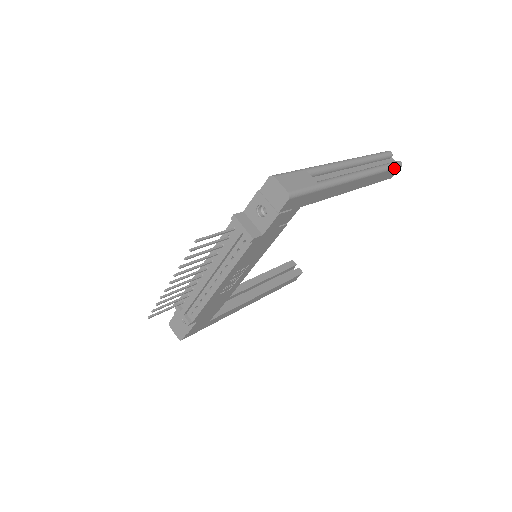
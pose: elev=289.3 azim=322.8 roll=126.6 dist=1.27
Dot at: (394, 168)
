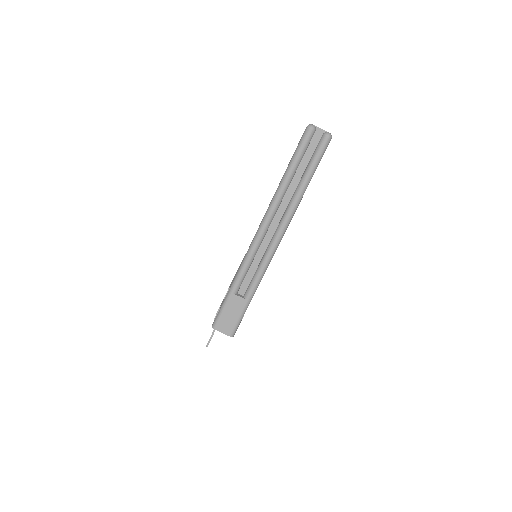
Dot at: (320, 159)
